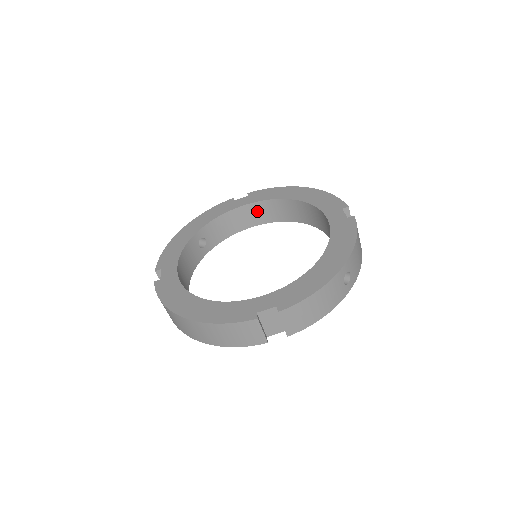
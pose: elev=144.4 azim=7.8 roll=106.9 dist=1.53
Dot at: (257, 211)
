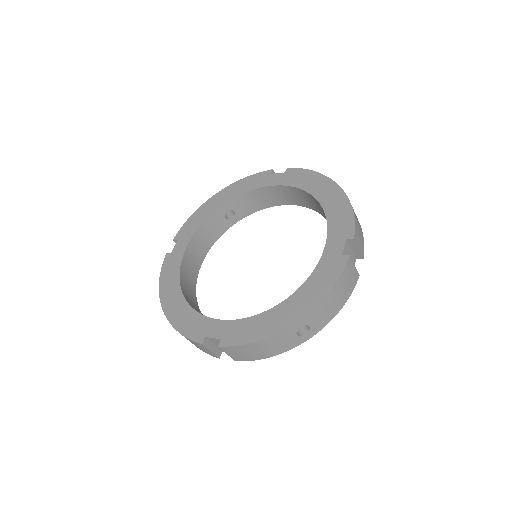
Dot at: (289, 193)
